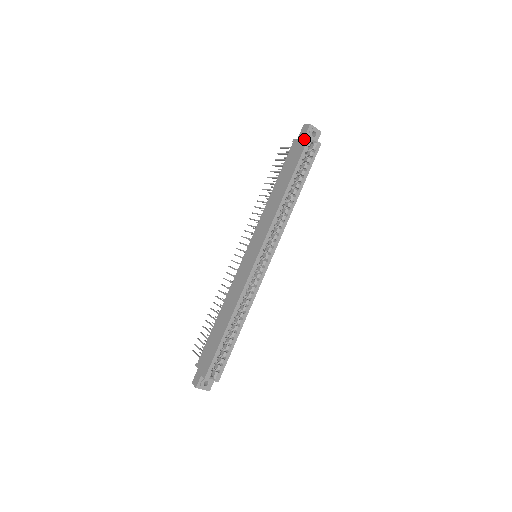
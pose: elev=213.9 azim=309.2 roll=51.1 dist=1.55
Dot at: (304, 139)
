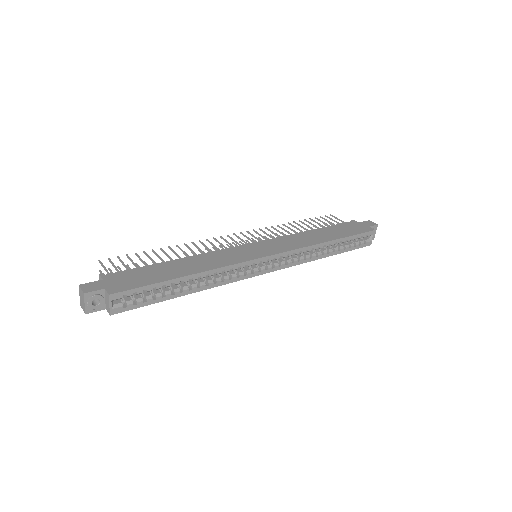
Dot at: (368, 227)
